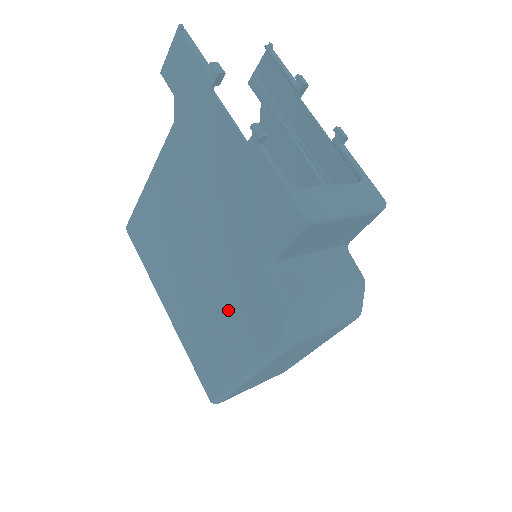
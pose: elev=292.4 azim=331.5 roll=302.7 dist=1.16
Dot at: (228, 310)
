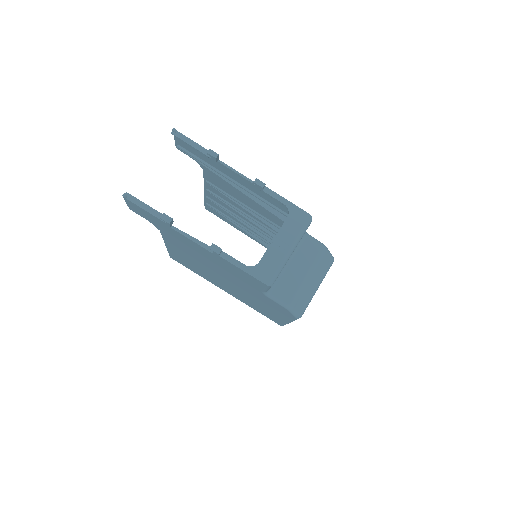
Dot at: (260, 302)
